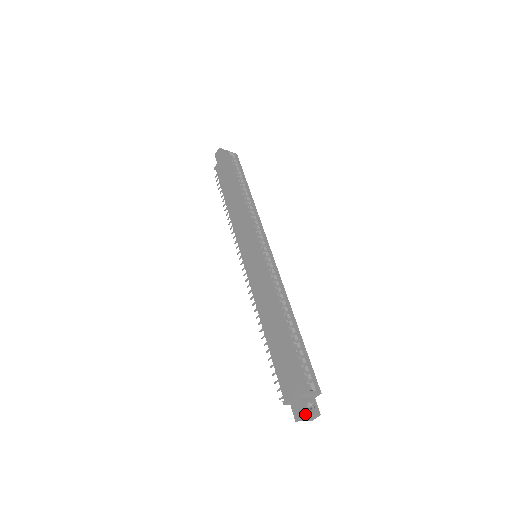
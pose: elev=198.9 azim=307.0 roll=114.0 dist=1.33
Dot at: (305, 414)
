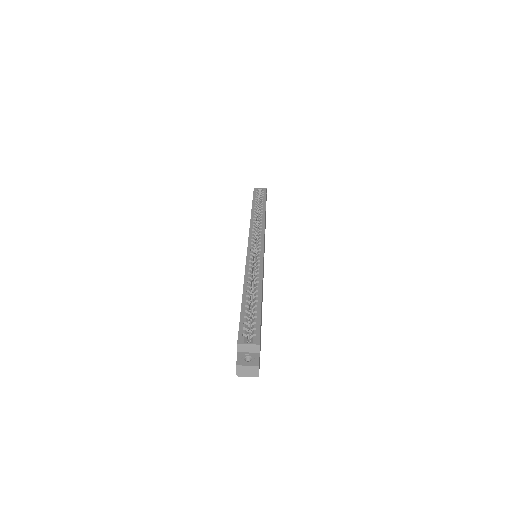
Dot at: (237, 364)
